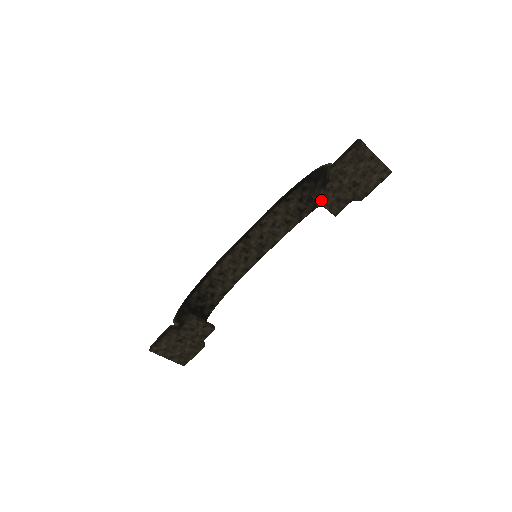
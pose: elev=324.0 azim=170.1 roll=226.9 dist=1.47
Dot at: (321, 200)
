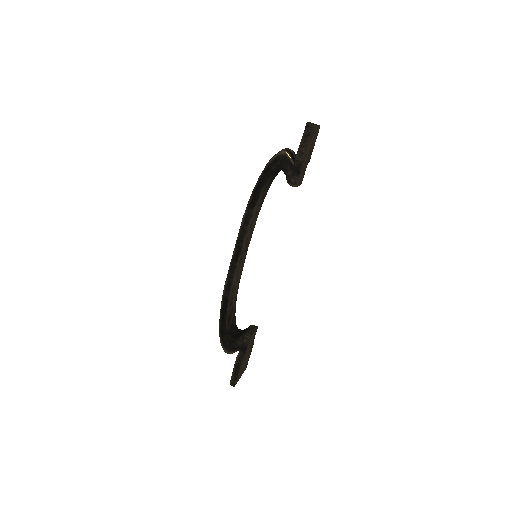
Dot at: (298, 184)
